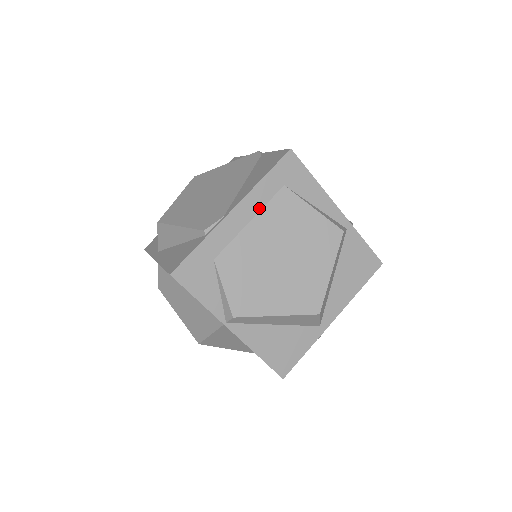
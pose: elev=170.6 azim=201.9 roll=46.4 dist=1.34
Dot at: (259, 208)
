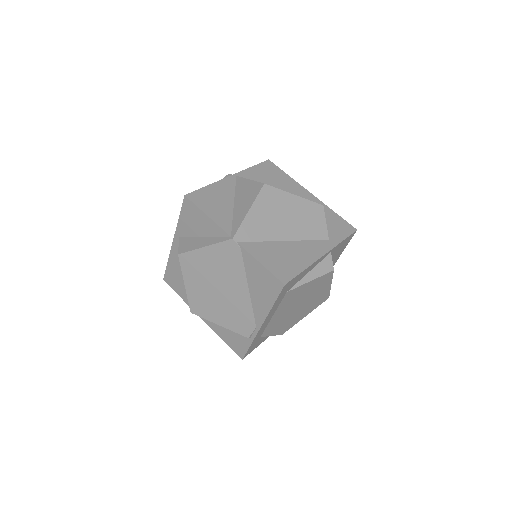
Dot at: (276, 310)
